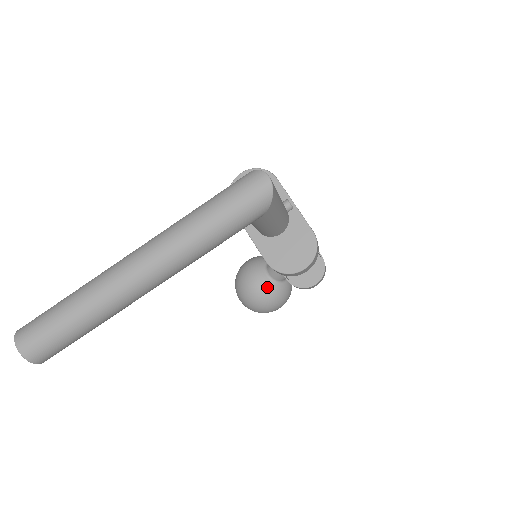
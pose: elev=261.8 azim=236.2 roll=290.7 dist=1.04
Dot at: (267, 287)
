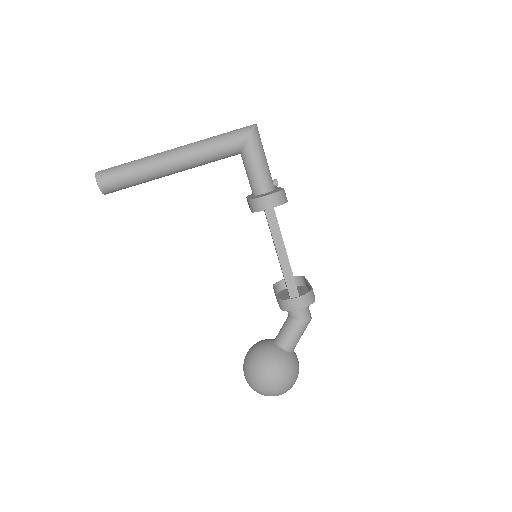
Dot at: (268, 346)
